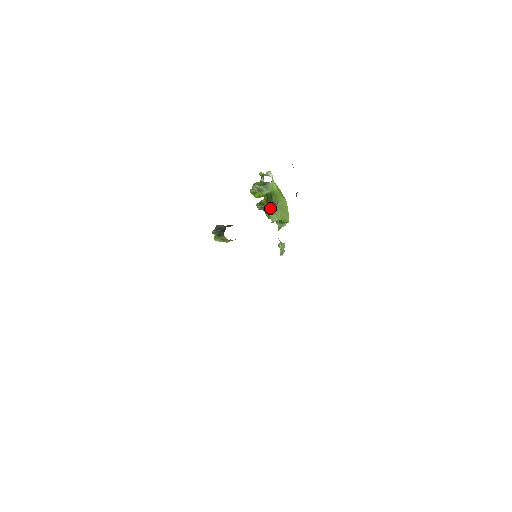
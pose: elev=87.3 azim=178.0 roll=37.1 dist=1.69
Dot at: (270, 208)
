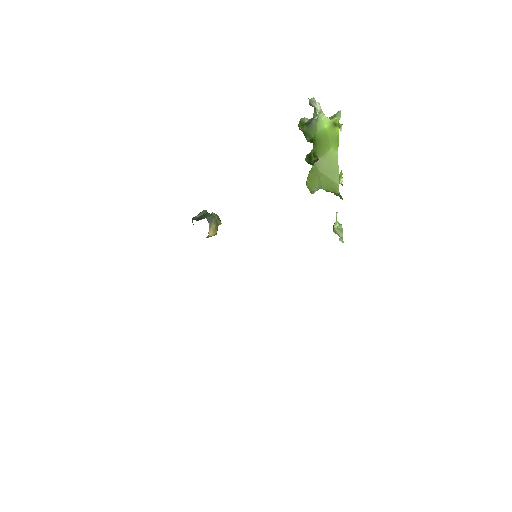
Dot at: occluded
